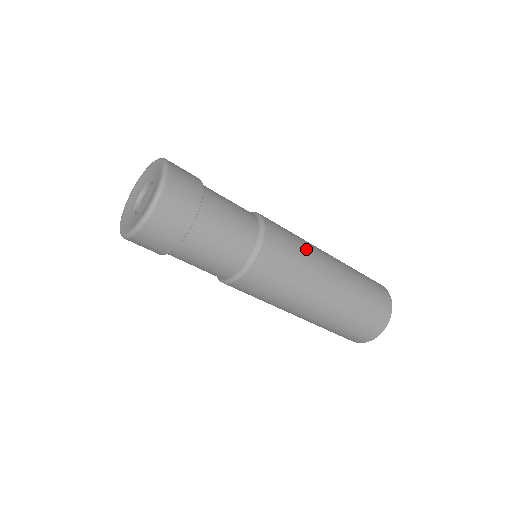
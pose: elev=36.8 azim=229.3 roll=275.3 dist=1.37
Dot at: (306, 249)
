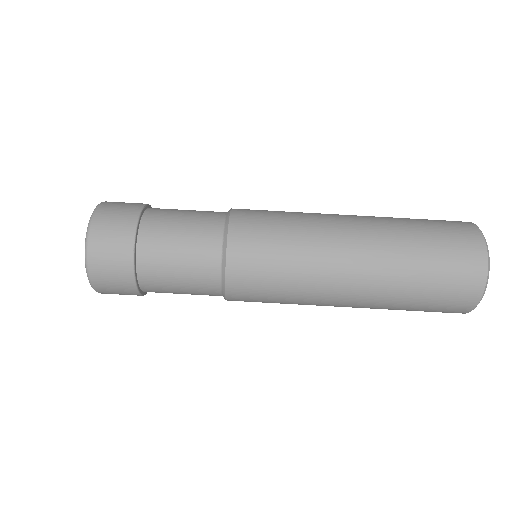
Dot at: occluded
